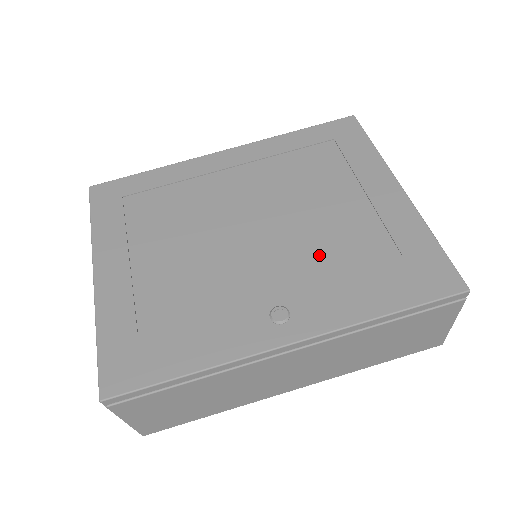
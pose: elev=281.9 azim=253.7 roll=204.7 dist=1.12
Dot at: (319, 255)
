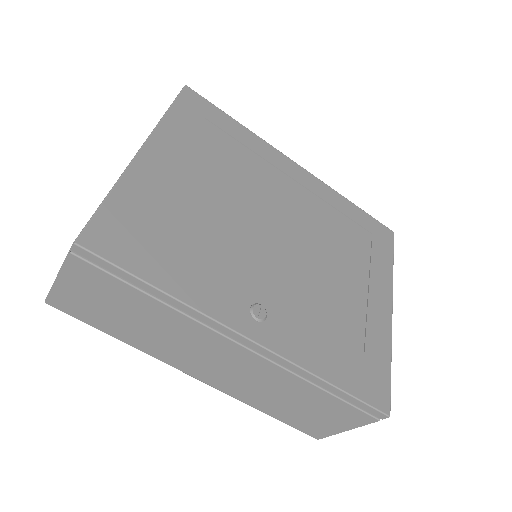
Dot at: (312, 299)
